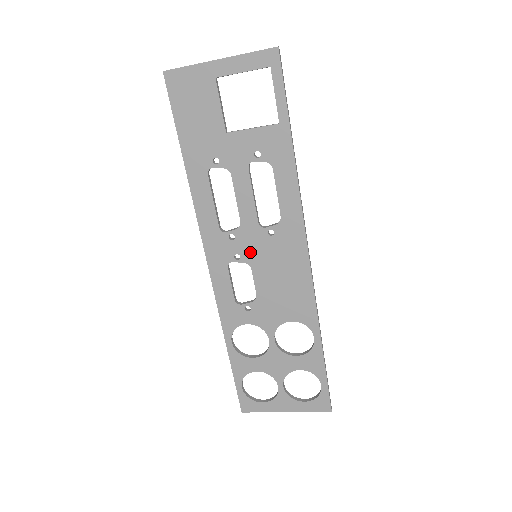
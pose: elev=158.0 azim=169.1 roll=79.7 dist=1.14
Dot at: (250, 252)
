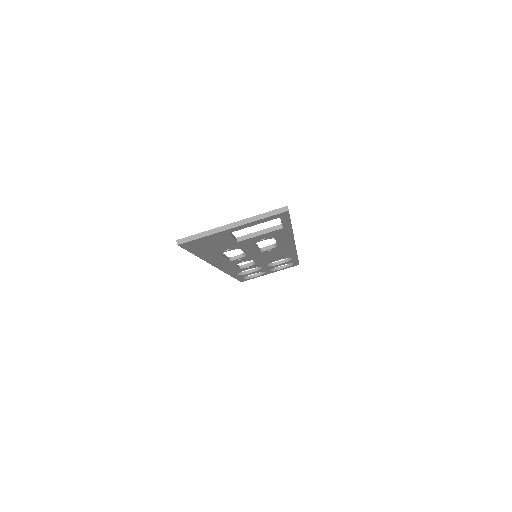
Dot at: (252, 258)
